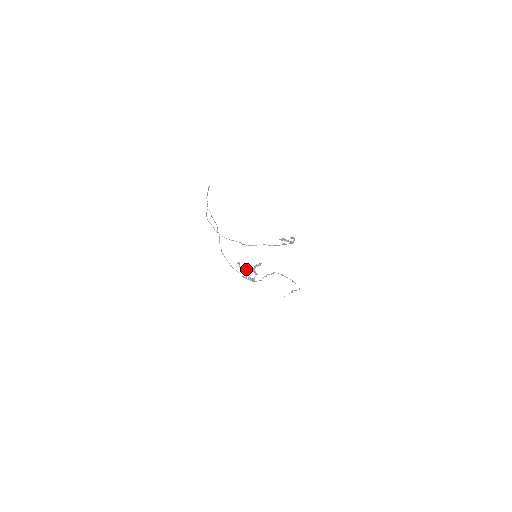
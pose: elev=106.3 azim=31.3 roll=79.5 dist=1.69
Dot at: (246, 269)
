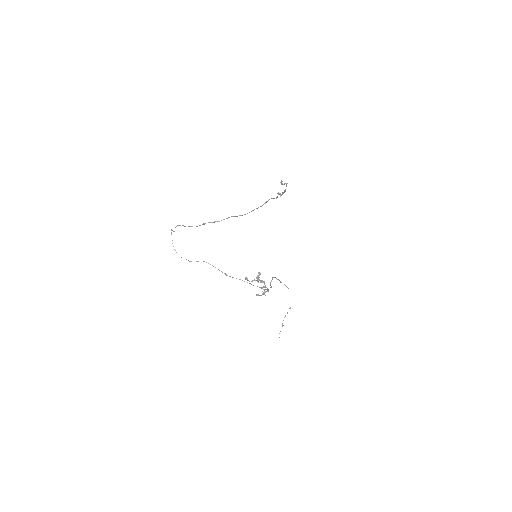
Dot at: (255, 280)
